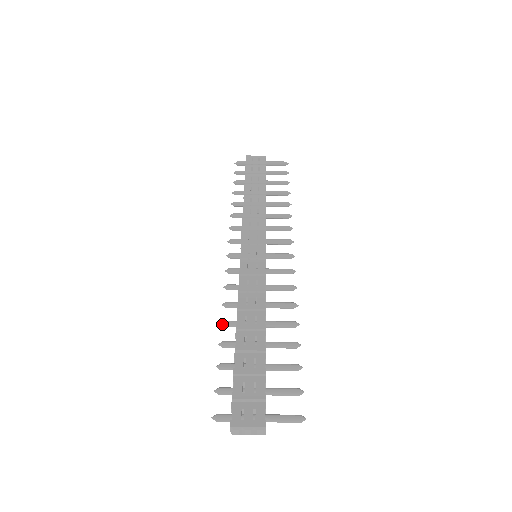
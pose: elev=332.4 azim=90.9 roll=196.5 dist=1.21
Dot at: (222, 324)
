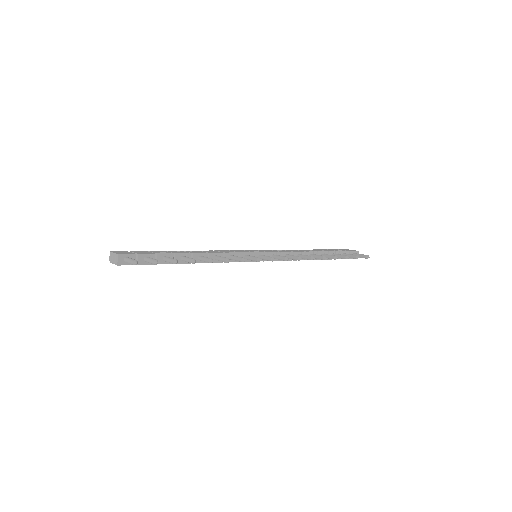
Dot at: occluded
